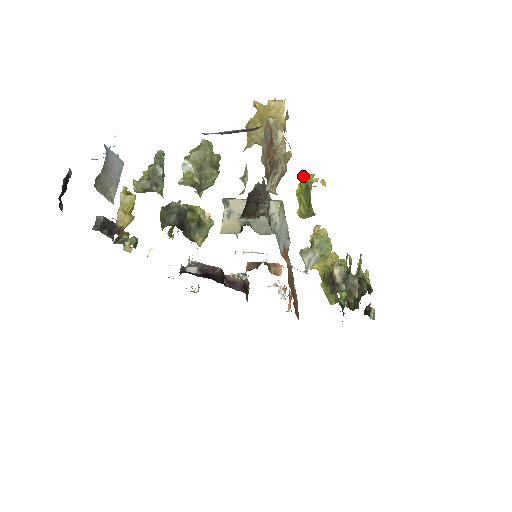
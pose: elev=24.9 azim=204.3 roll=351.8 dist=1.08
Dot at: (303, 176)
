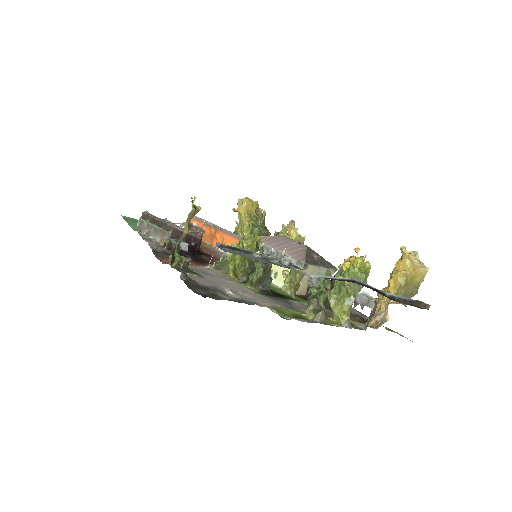
Dot at: occluded
